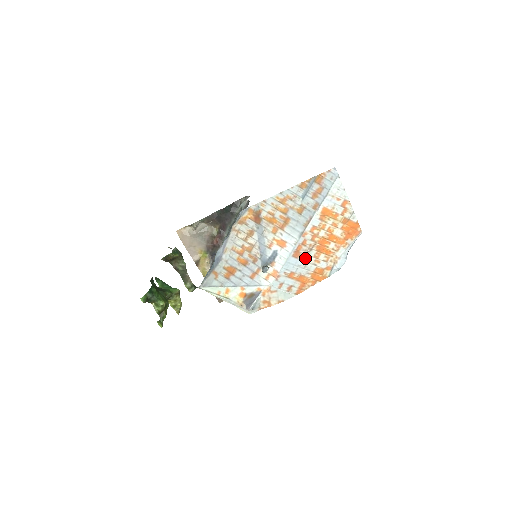
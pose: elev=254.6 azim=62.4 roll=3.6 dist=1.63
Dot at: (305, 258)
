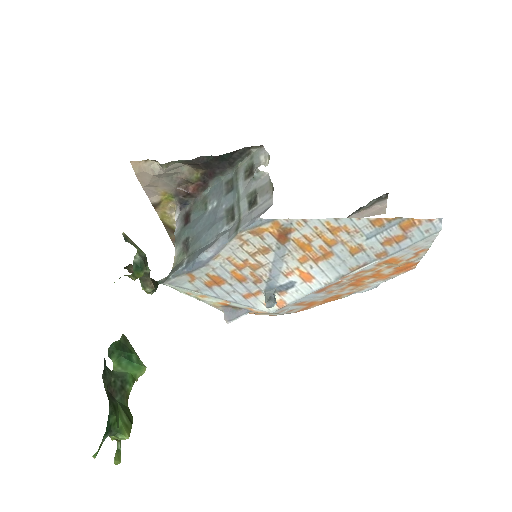
Dot at: (328, 291)
